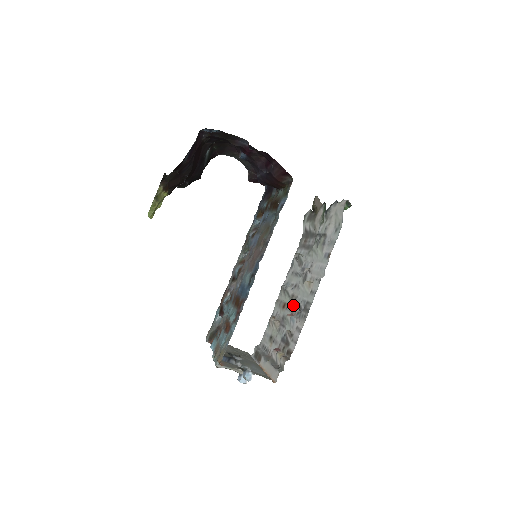
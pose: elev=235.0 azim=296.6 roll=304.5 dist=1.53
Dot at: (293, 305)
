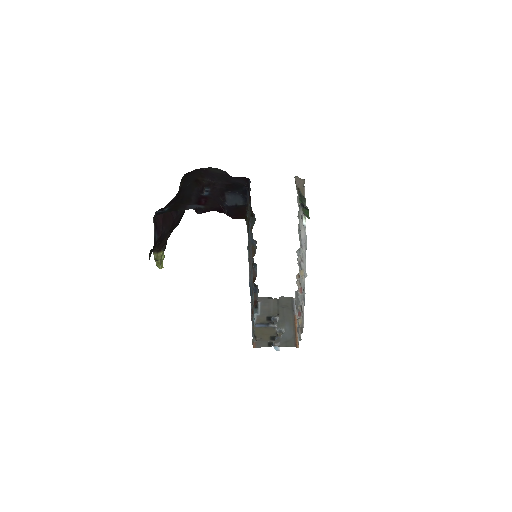
Dot at: occluded
